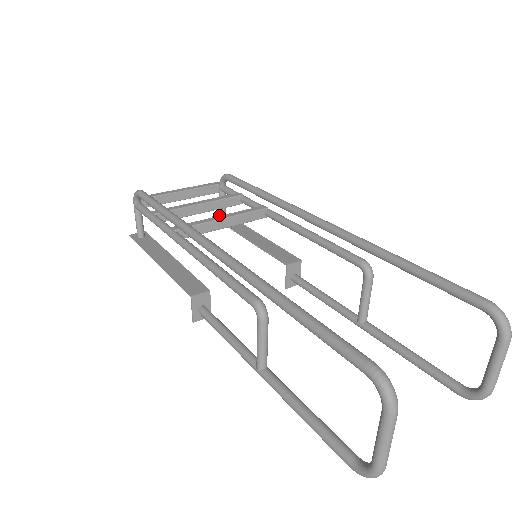
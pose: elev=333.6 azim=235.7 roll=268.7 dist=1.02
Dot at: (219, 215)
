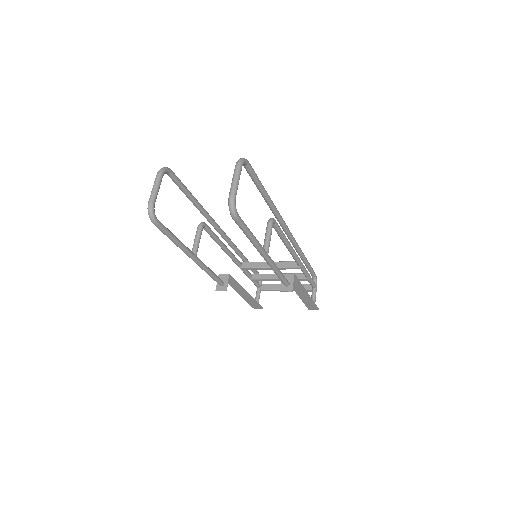
Dot at: (313, 308)
